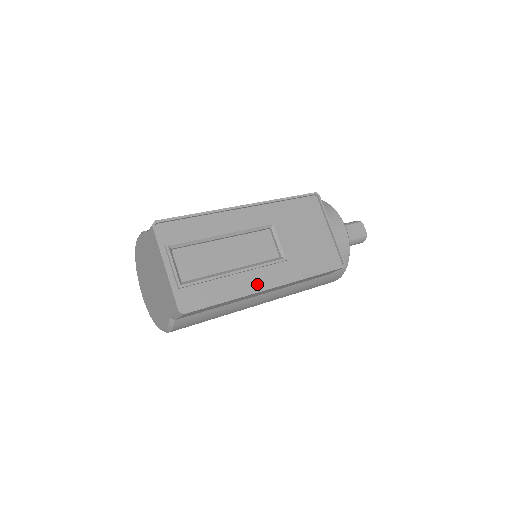
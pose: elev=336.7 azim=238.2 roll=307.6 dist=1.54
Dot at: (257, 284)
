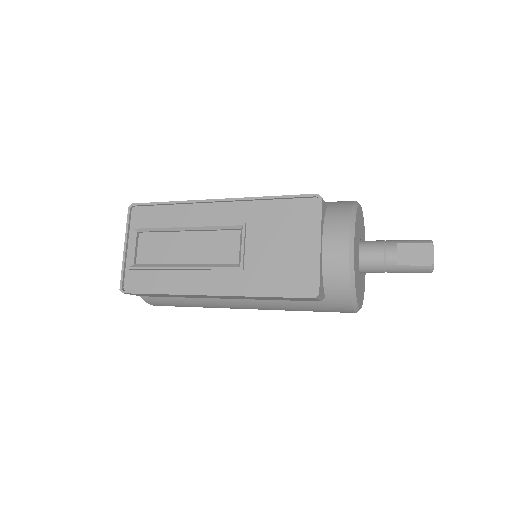
Dot at: (200, 286)
